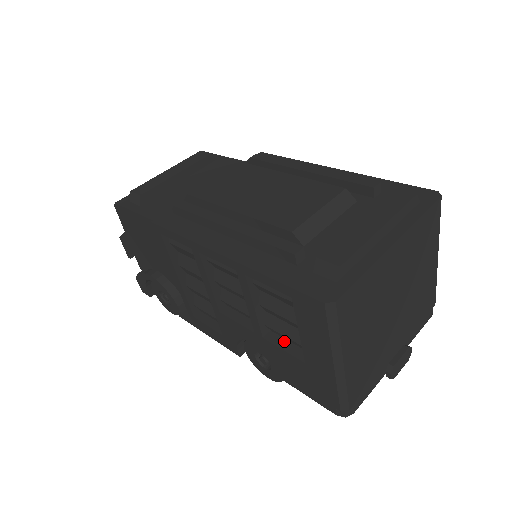
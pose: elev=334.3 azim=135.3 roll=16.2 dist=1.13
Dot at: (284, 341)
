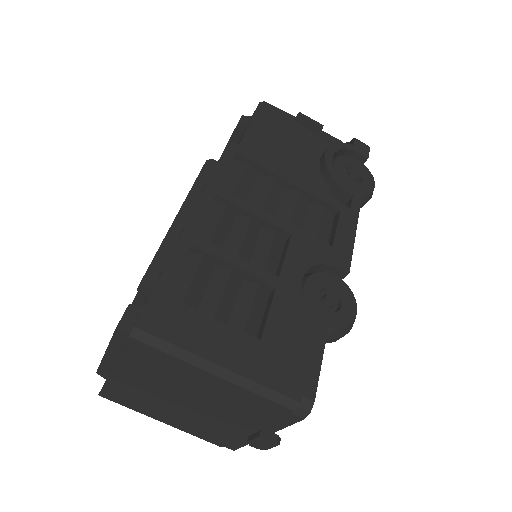
Dot at: occluded
